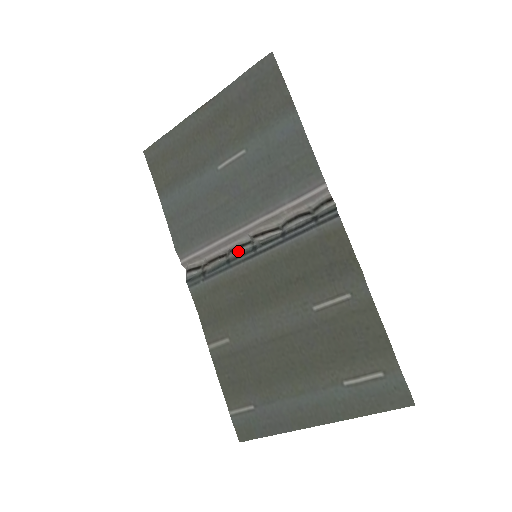
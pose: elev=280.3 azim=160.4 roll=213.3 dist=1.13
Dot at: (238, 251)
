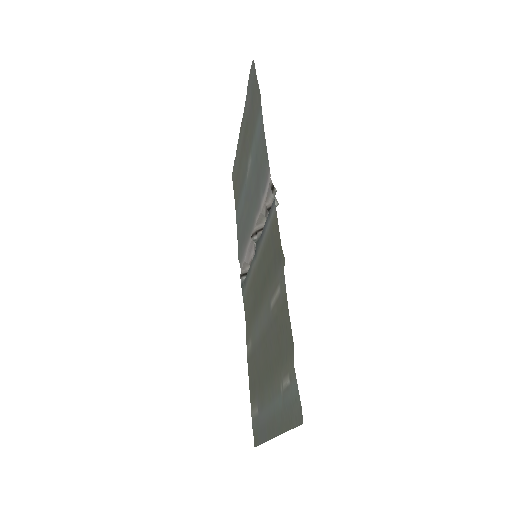
Dot at: occluded
